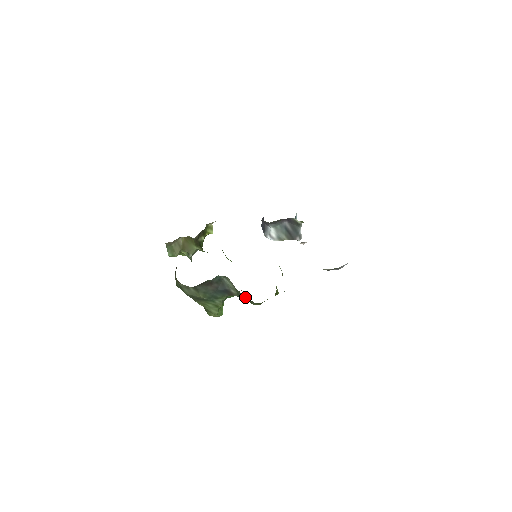
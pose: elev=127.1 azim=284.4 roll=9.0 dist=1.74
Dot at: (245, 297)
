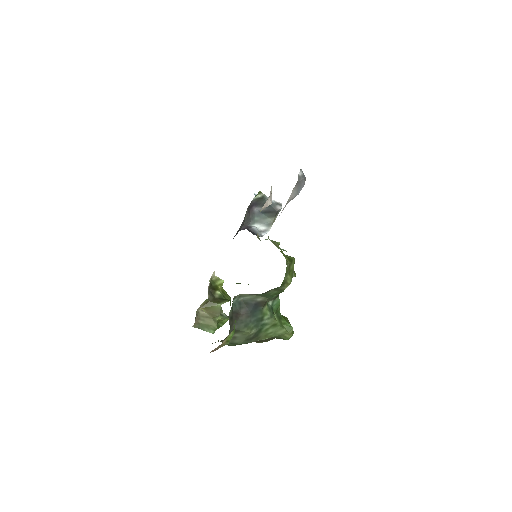
Dot at: (268, 292)
